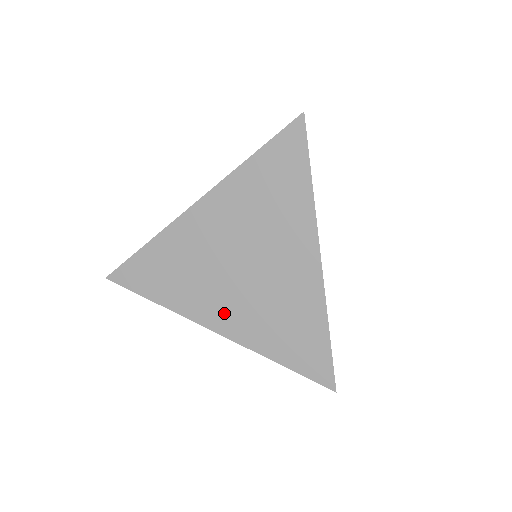
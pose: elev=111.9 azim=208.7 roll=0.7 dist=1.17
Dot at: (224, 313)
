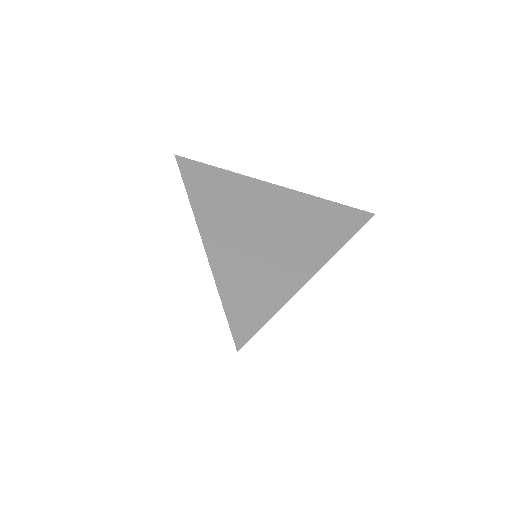
Dot at: (222, 238)
